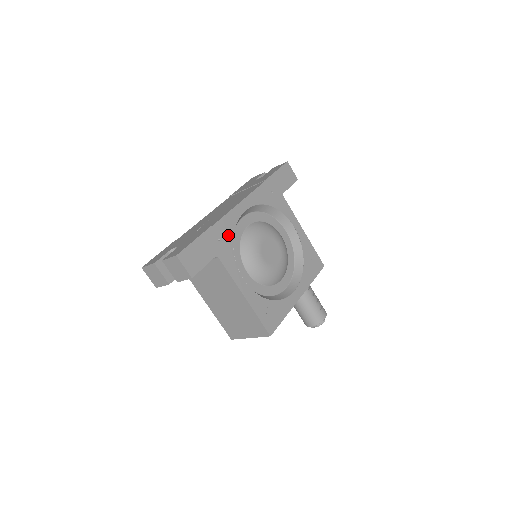
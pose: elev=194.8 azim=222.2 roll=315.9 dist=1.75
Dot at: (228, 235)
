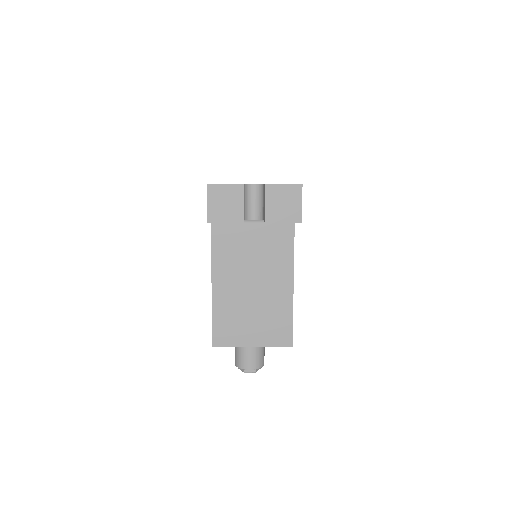
Dot at: occluded
